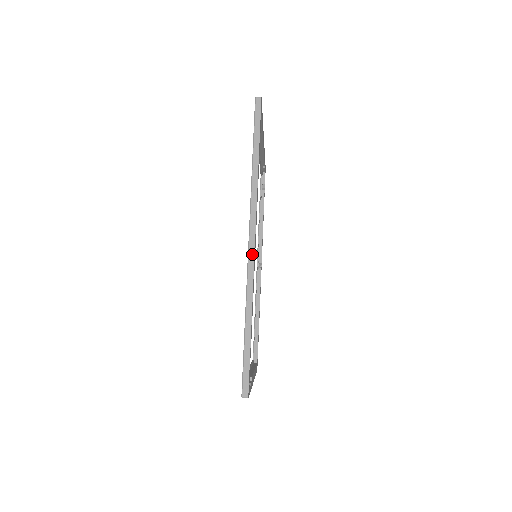
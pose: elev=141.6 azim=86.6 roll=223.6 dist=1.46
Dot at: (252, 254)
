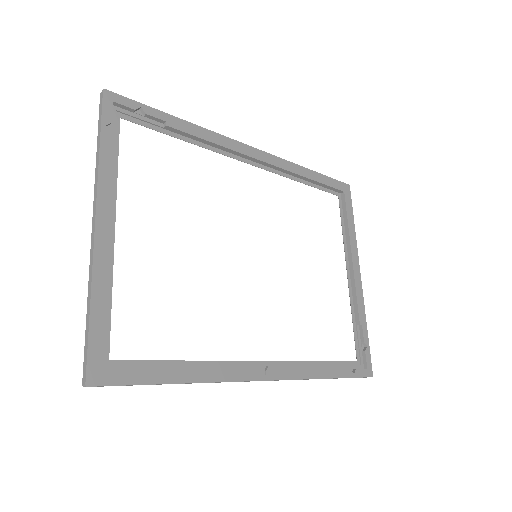
Dot at: (240, 144)
